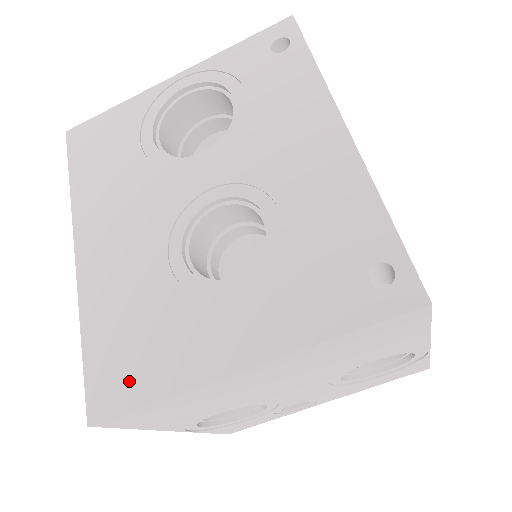
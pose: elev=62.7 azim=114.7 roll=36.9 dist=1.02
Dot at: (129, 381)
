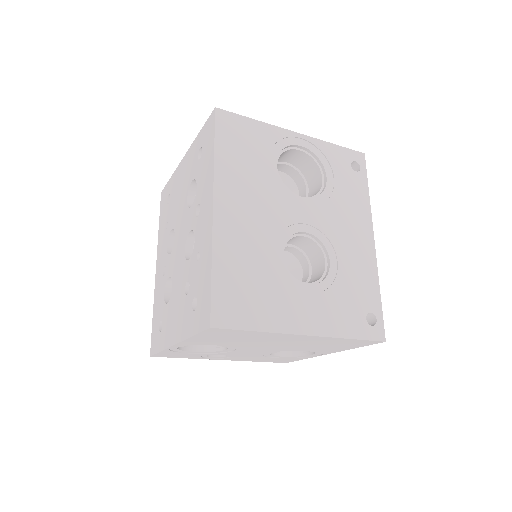
Dot at: (242, 312)
